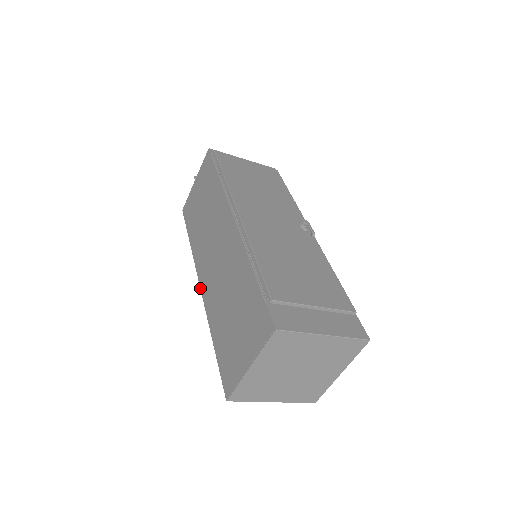
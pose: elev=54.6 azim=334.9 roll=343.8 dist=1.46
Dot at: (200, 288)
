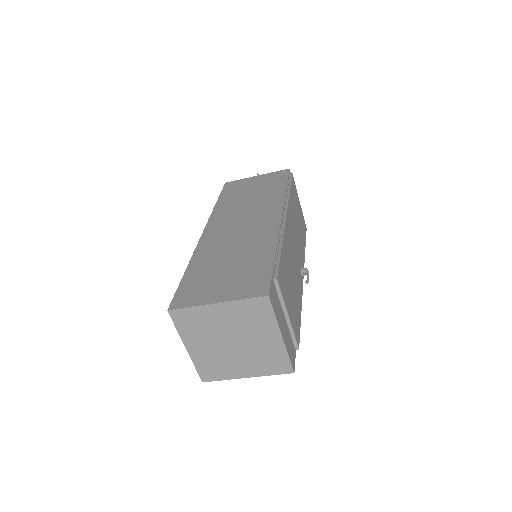
Dot at: (202, 233)
